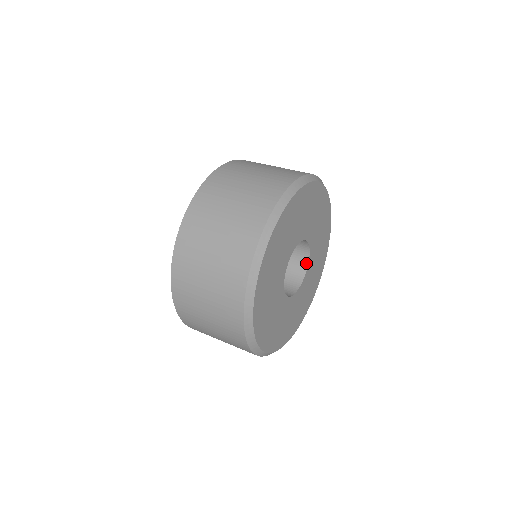
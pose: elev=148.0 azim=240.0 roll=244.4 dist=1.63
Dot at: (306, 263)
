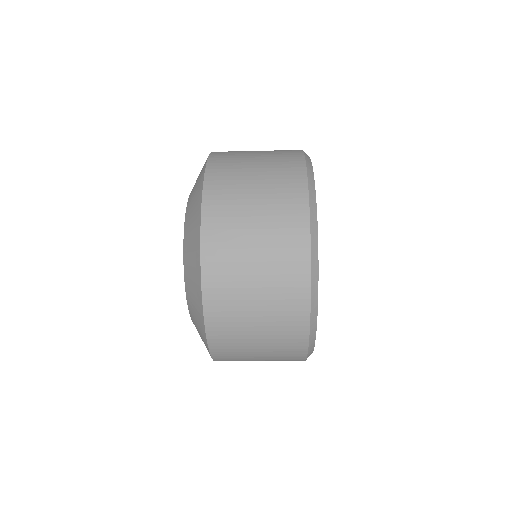
Dot at: occluded
